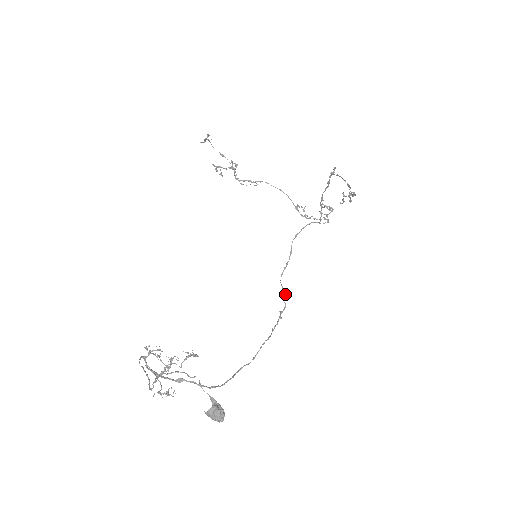
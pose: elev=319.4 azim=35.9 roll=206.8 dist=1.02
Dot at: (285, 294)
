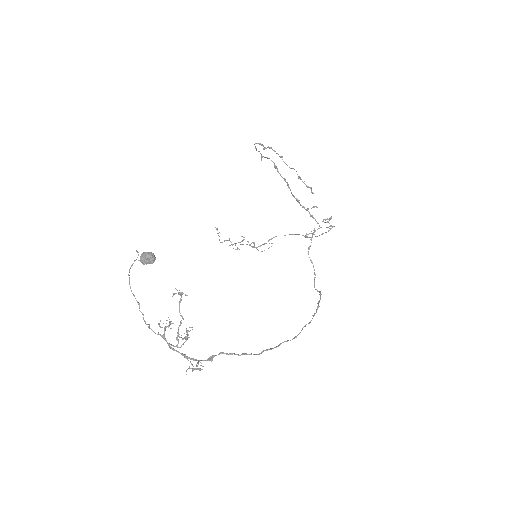
Dot at: (319, 292)
